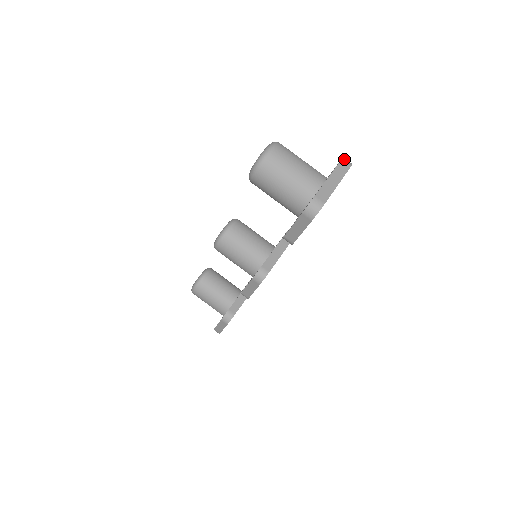
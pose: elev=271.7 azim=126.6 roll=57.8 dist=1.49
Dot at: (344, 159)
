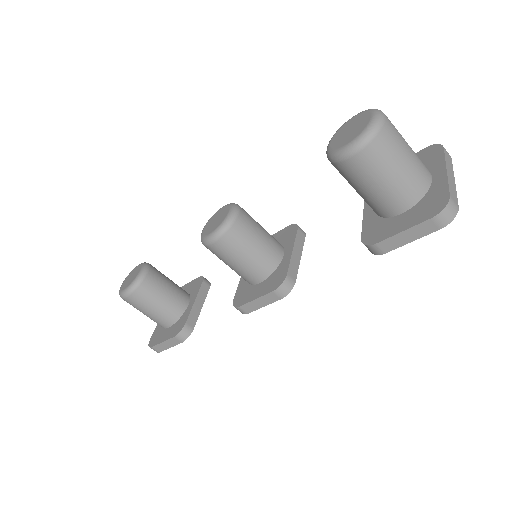
Dot at: occluded
